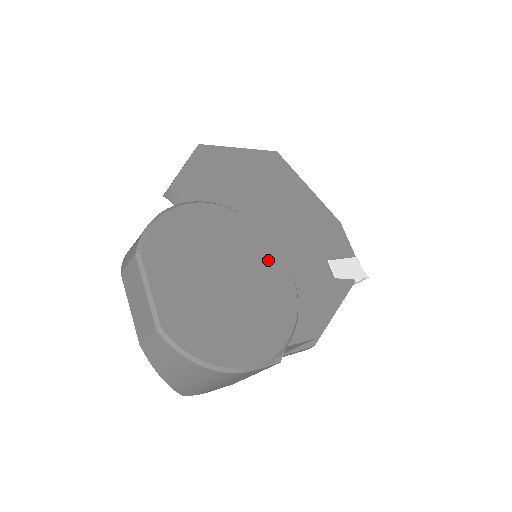
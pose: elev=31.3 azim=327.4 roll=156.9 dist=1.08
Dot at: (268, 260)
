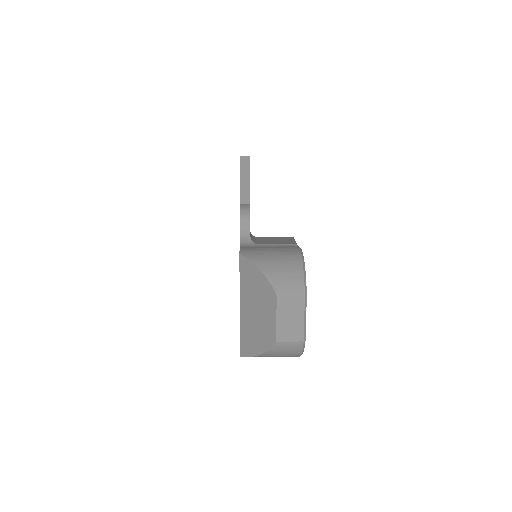
Dot at: occluded
